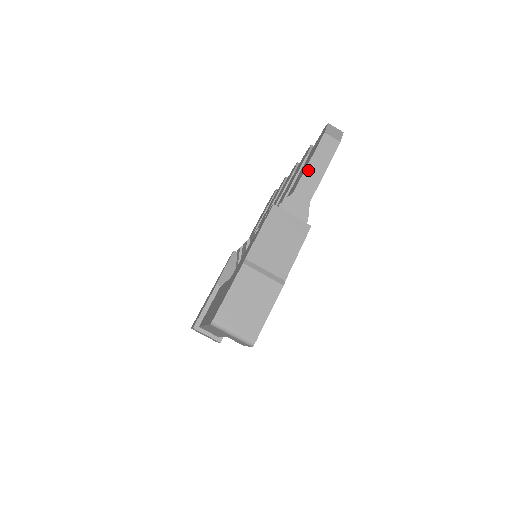
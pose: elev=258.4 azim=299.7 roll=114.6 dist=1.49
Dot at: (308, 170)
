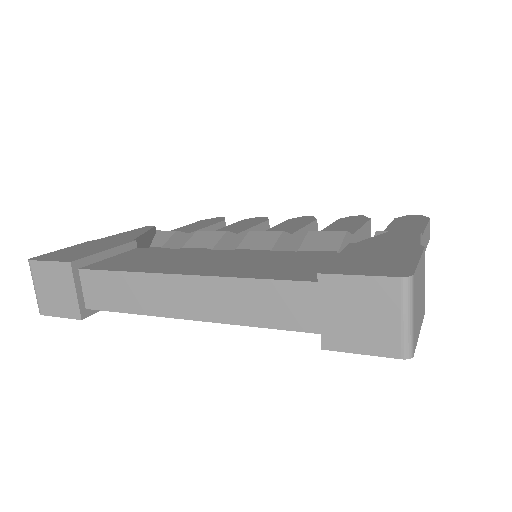
Dot at: (426, 231)
